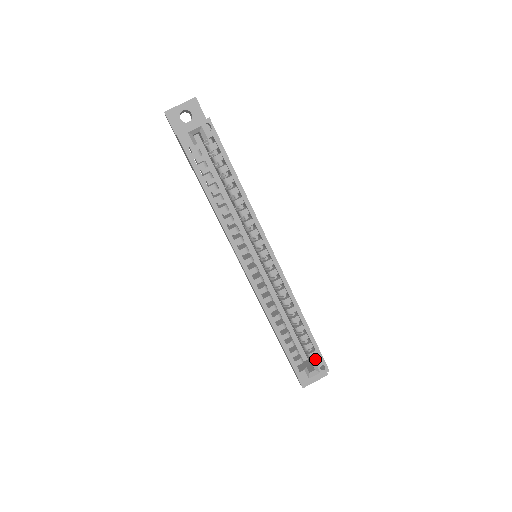
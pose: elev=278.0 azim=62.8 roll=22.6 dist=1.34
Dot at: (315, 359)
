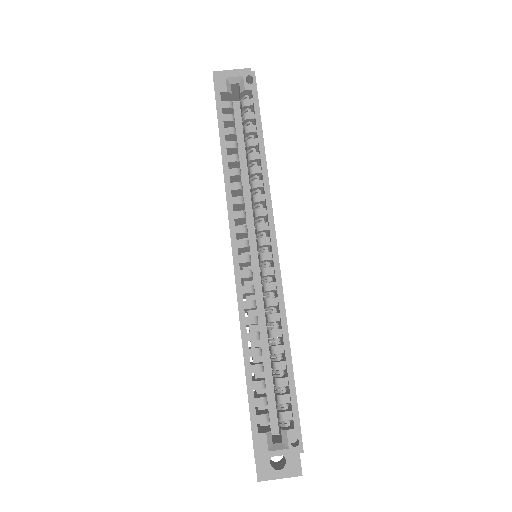
Dot at: (288, 426)
